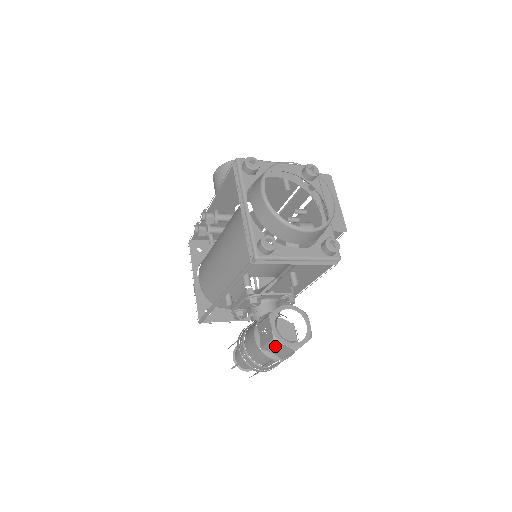
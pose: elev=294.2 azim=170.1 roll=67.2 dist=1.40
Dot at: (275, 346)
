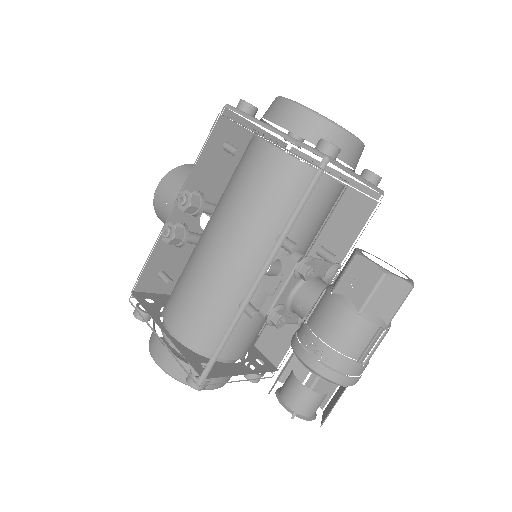
Dot at: (385, 290)
